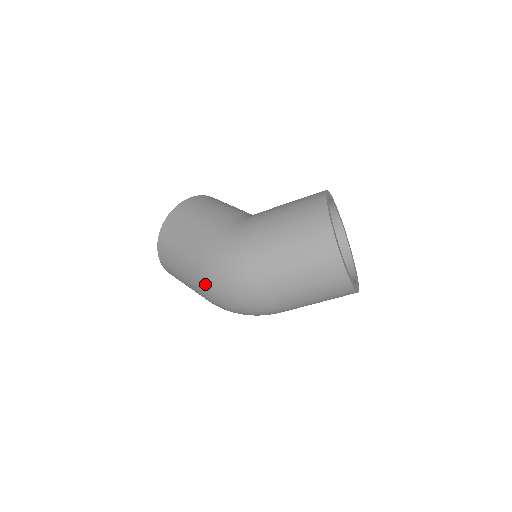
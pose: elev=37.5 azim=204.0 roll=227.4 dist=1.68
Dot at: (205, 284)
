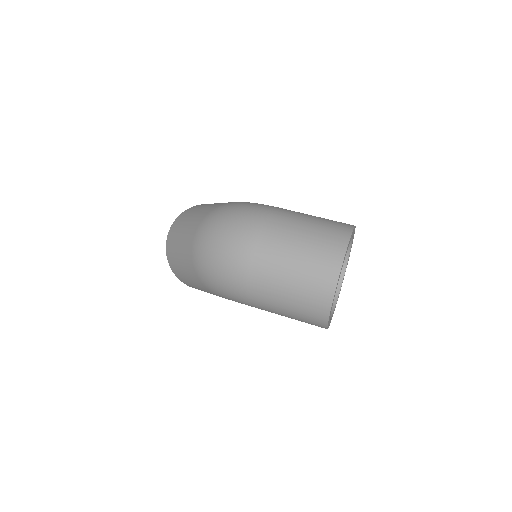
Dot at: (214, 213)
